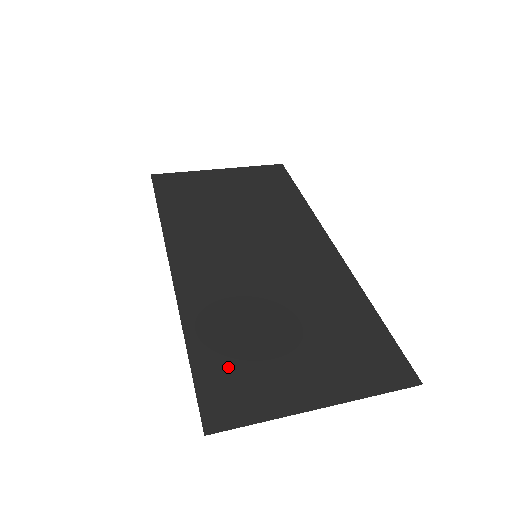
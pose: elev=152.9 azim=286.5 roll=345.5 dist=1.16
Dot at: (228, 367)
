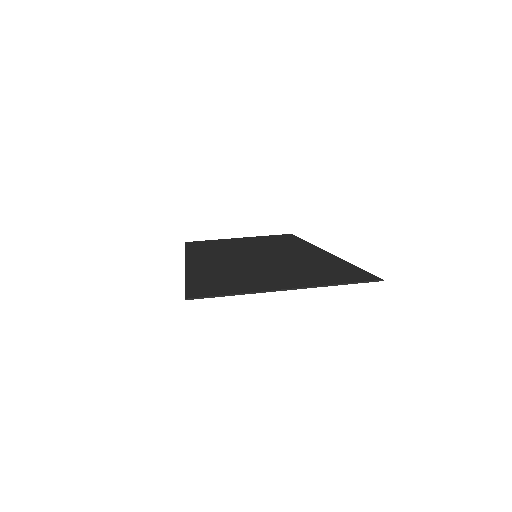
Dot at: (215, 282)
